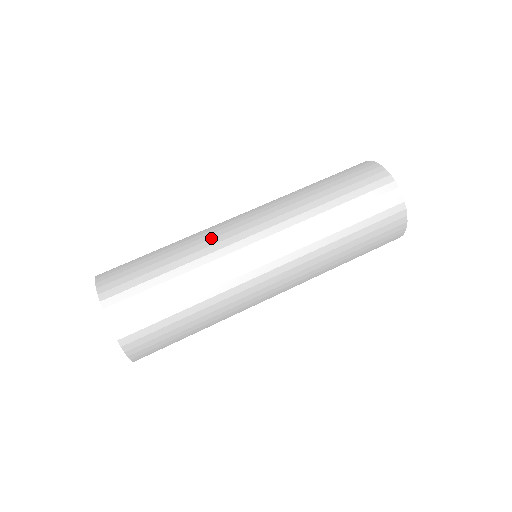
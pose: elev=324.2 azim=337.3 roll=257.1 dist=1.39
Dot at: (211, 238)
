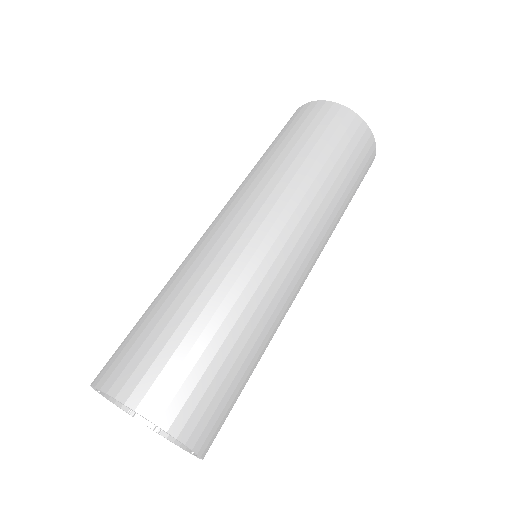
Dot at: (251, 276)
